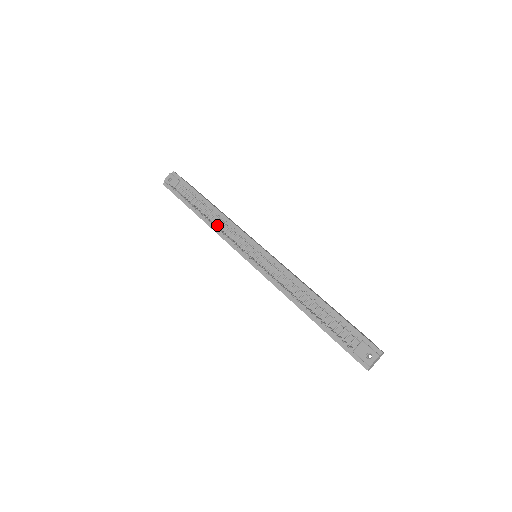
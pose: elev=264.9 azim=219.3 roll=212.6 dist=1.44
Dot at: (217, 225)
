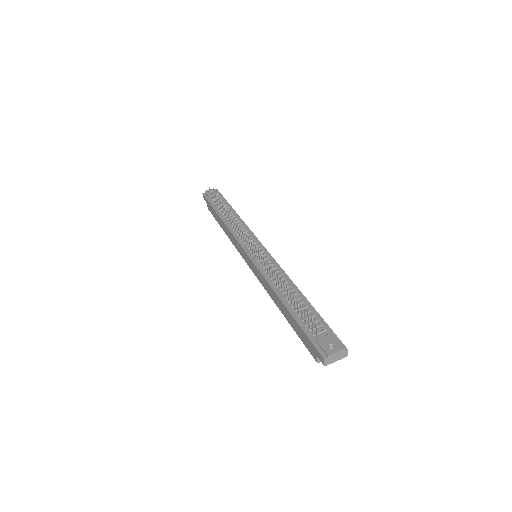
Dot at: (234, 225)
